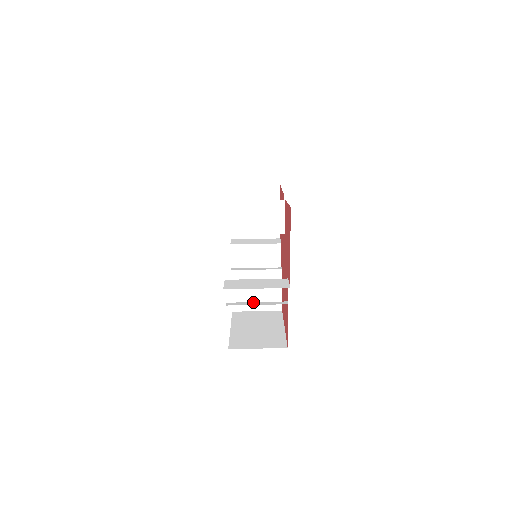
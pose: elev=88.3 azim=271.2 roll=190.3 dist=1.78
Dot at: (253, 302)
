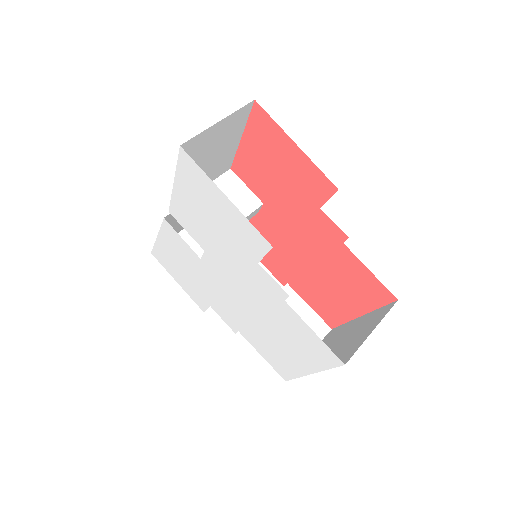
Dot at: occluded
